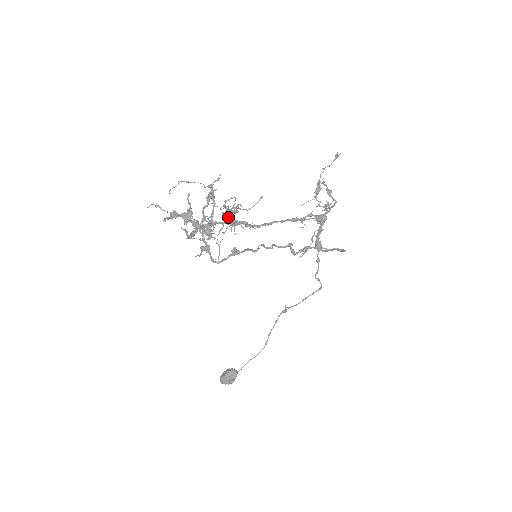
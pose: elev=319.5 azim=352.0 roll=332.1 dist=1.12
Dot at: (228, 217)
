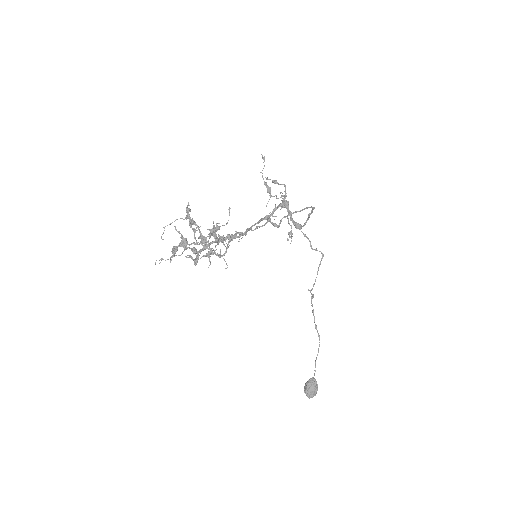
Dot at: (215, 236)
